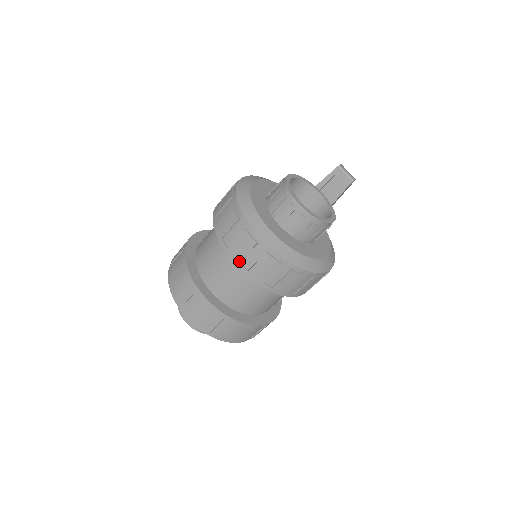
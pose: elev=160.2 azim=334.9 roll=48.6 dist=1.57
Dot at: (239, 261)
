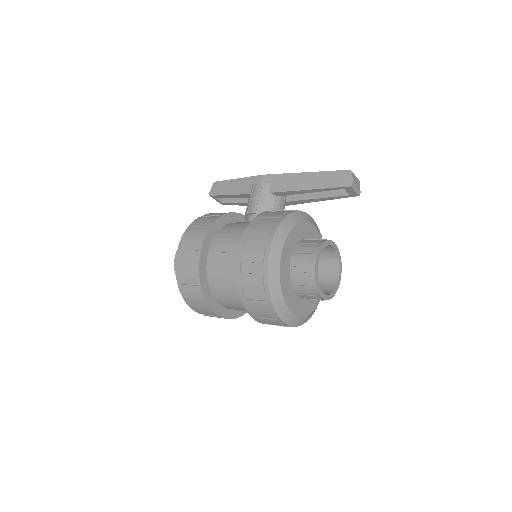
Dot at: (263, 323)
